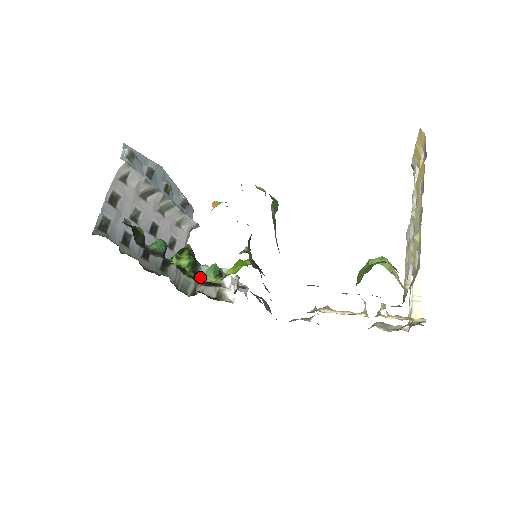
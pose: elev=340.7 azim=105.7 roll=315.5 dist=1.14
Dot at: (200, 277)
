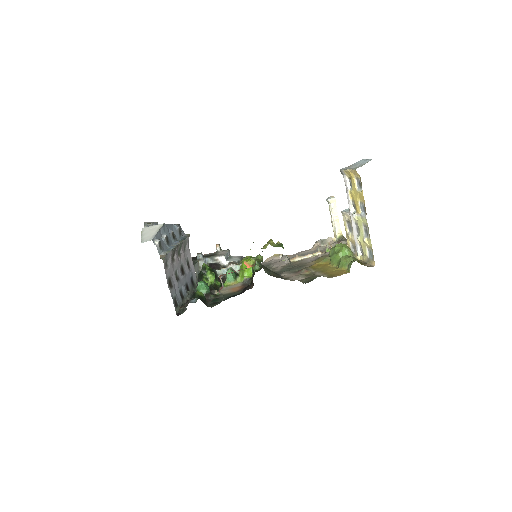
Dot at: occluded
